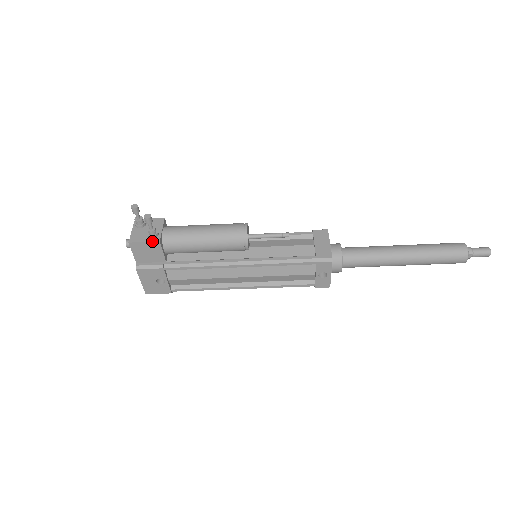
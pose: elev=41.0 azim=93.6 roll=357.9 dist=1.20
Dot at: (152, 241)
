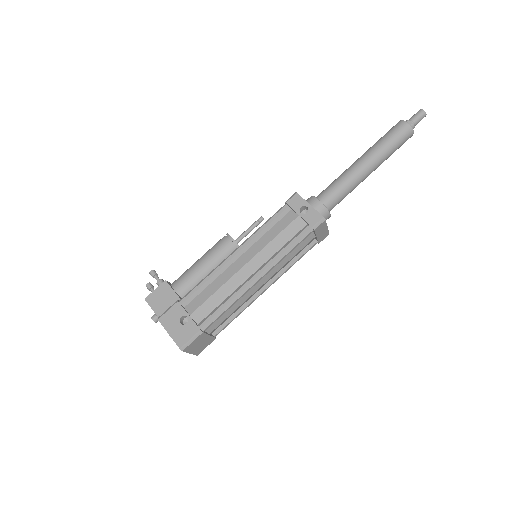
Dot at: (160, 285)
